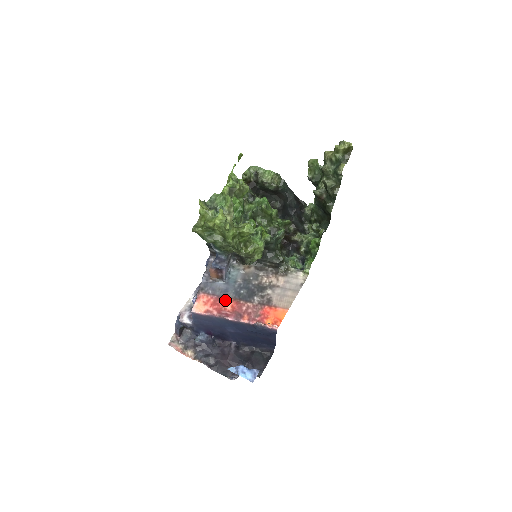
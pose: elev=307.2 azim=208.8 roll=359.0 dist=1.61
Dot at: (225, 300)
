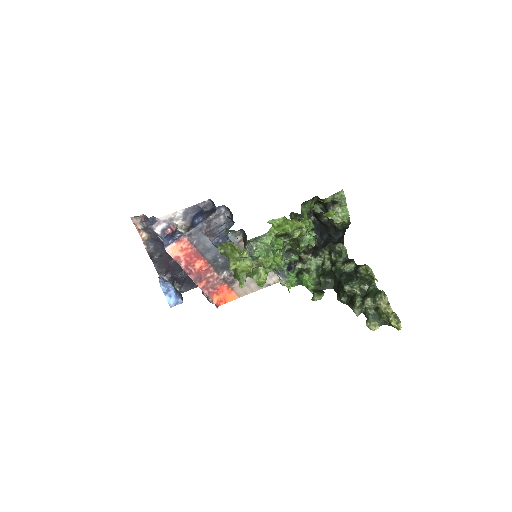
Dot at: (200, 258)
